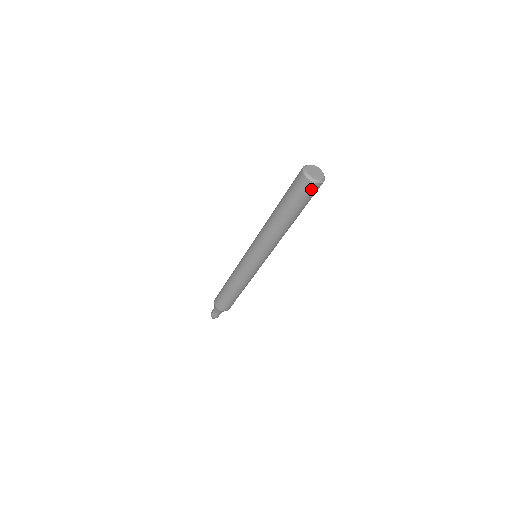
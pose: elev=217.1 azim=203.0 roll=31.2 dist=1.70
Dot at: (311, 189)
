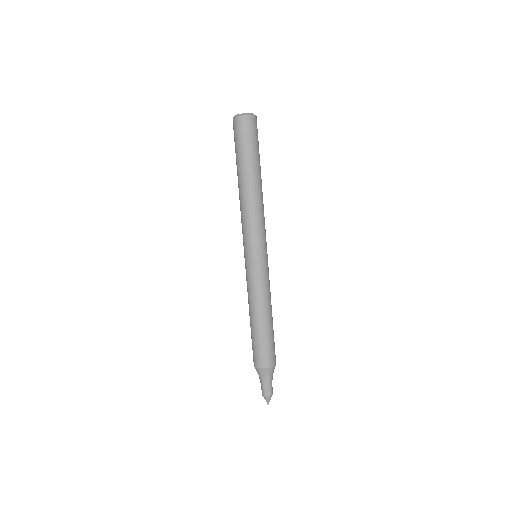
Dot at: (254, 125)
